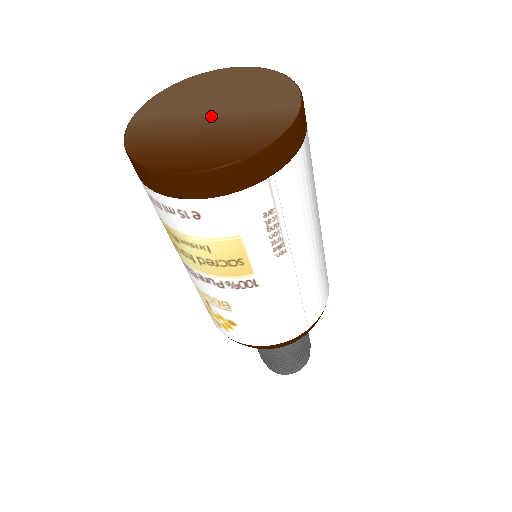
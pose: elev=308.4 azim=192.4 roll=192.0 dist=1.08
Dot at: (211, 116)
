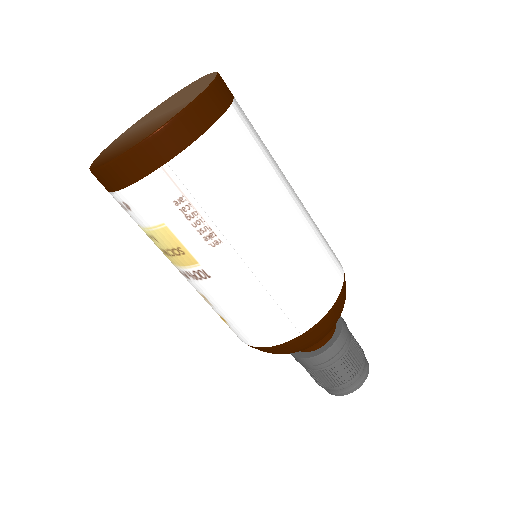
Dot at: (149, 122)
